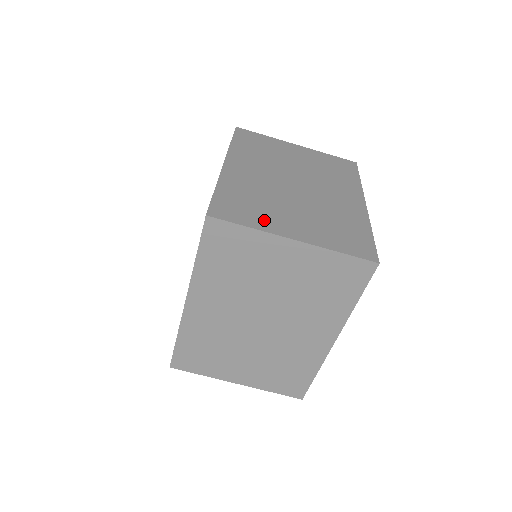
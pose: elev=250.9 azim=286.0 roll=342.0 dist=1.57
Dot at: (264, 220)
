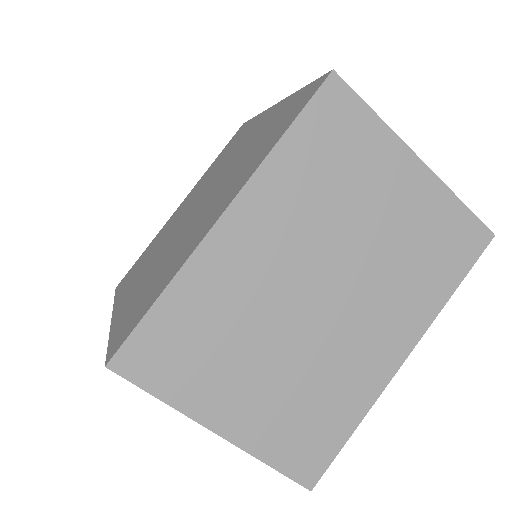
Dot at: (197, 387)
